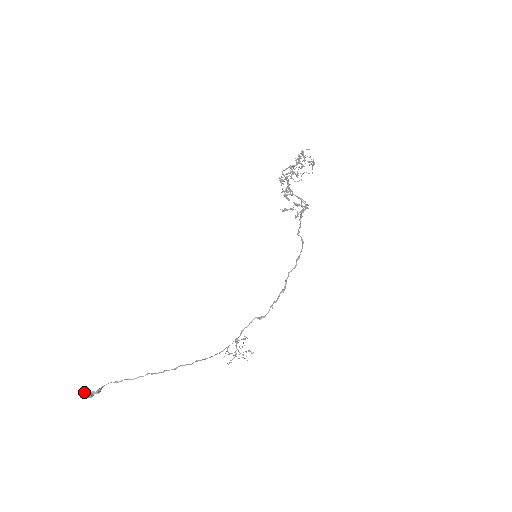
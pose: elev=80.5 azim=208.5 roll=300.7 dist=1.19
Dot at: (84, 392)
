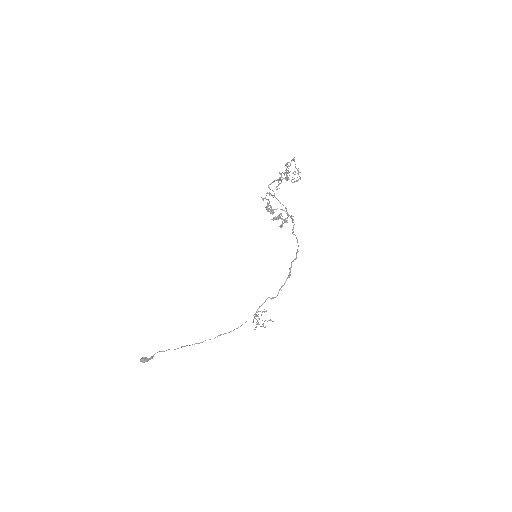
Dot at: (142, 359)
